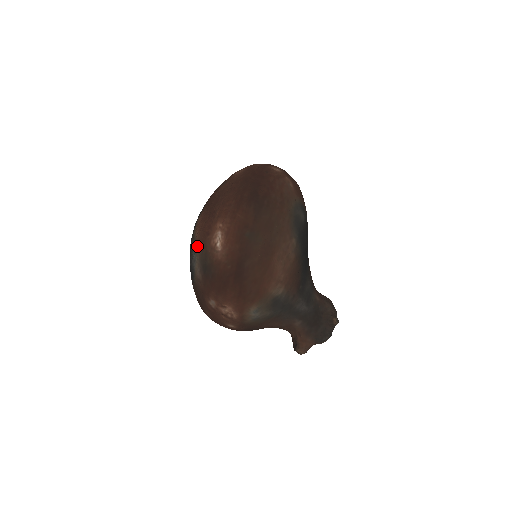
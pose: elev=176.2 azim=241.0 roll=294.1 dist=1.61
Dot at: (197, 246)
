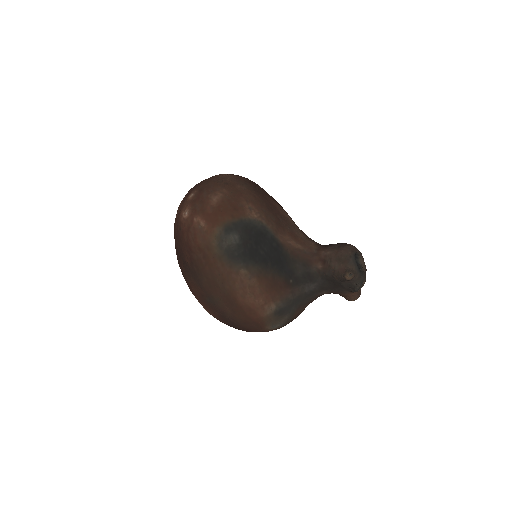
Dot at: occluded
